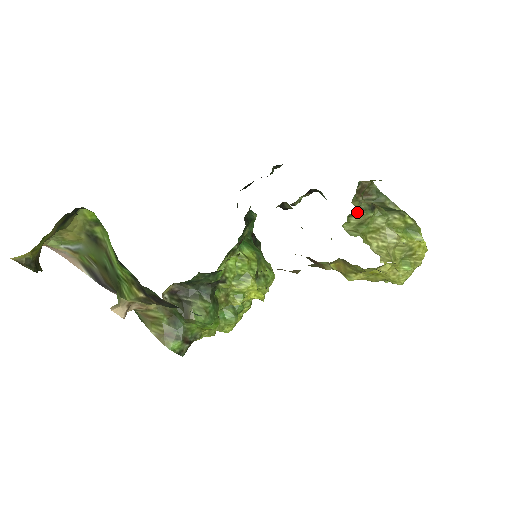
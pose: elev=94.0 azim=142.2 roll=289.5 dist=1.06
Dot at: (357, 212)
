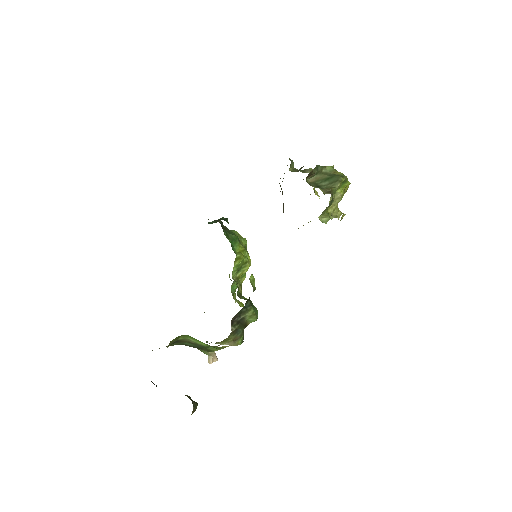
Dot at: (326, 207)
